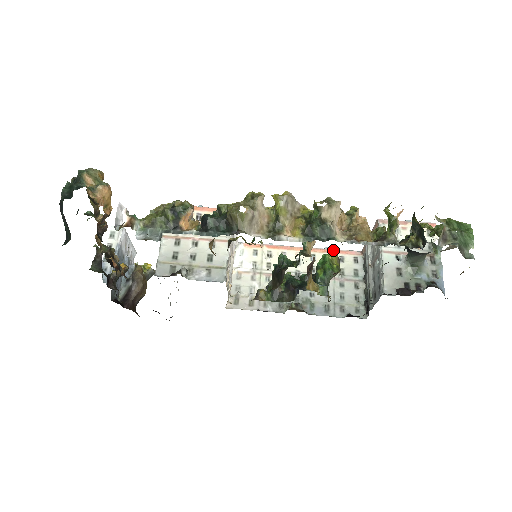
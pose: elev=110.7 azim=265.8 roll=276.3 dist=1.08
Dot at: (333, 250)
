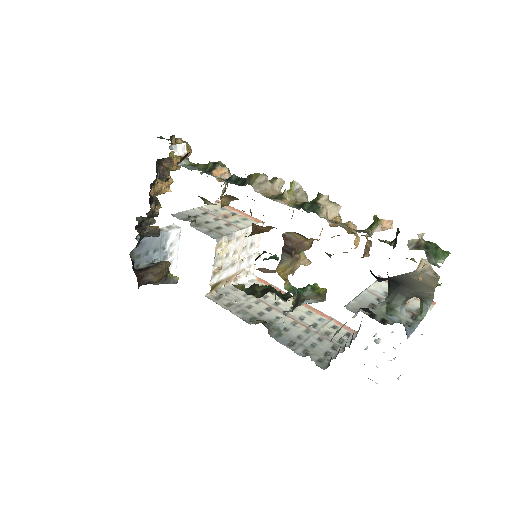
Dot at: (325, 288)
